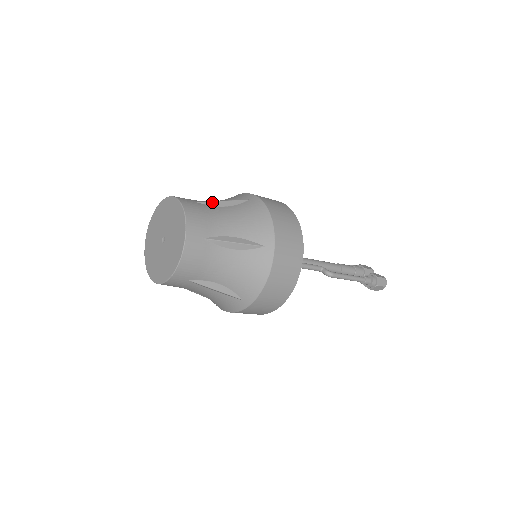
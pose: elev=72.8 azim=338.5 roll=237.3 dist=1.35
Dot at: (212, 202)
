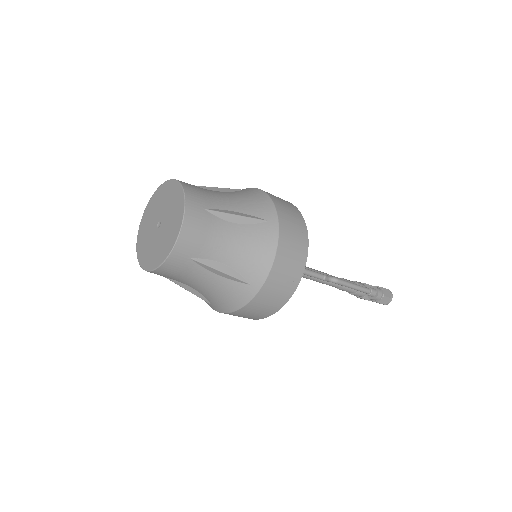
Dot at: (207, 187)
